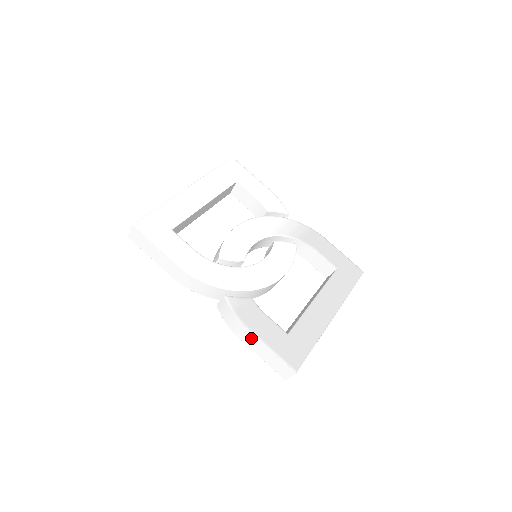
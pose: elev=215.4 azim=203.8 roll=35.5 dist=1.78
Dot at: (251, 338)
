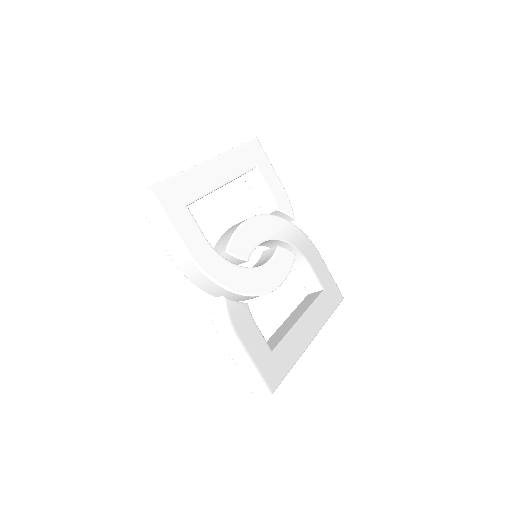
Dot at: (237, 348)
